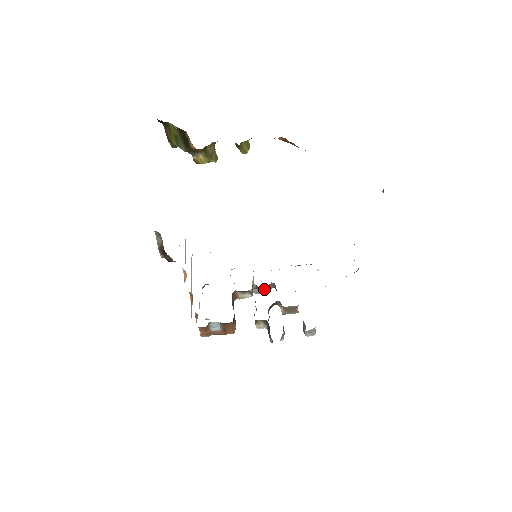
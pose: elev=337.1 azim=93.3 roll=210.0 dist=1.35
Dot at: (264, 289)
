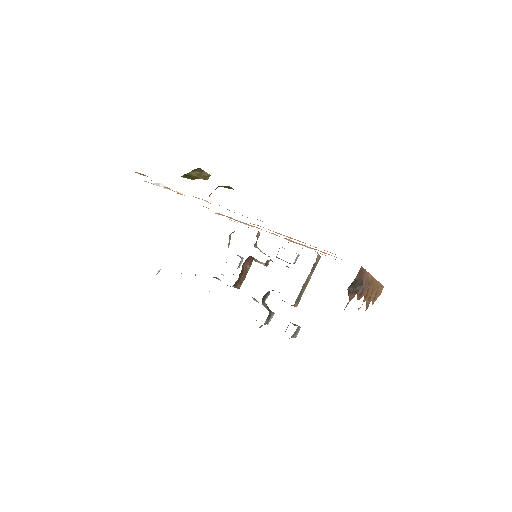
Dot at: occluded
